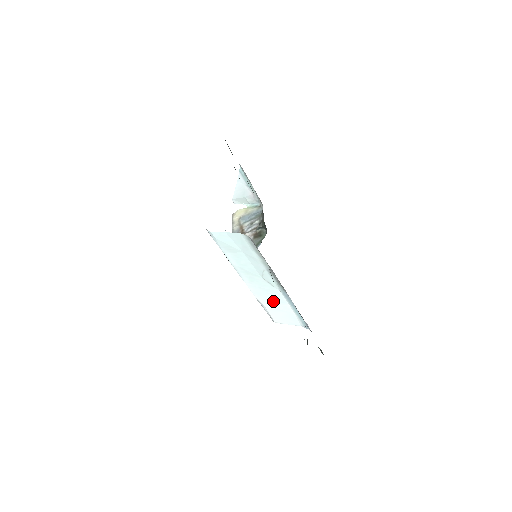
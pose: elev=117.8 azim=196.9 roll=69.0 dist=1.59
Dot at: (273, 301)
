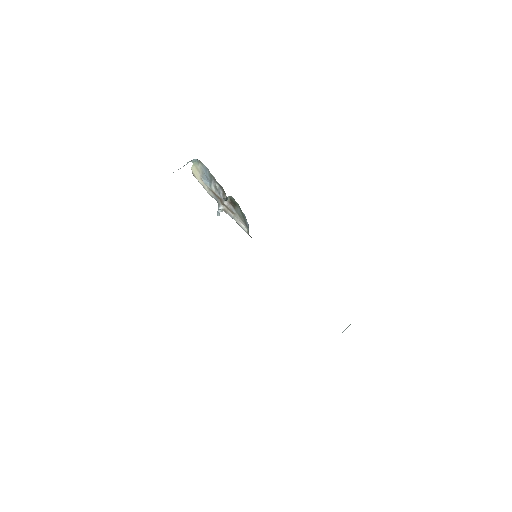
Dot at: occluded
